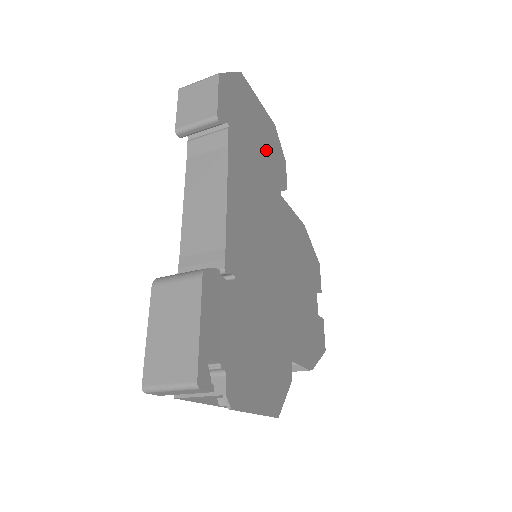
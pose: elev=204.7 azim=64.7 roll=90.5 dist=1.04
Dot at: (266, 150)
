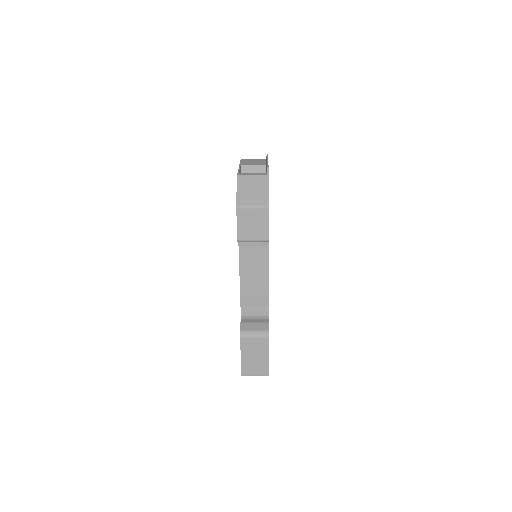
Dot at: occluded
